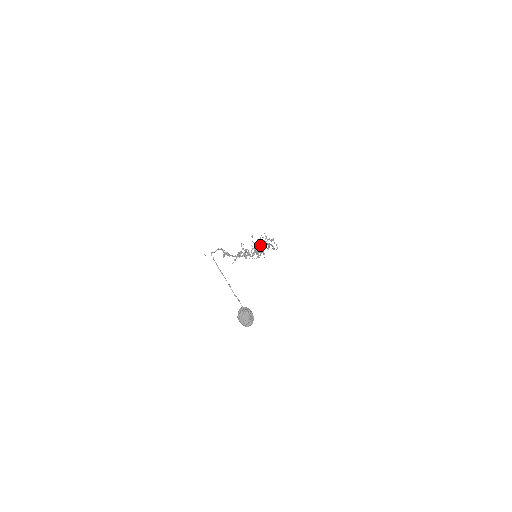
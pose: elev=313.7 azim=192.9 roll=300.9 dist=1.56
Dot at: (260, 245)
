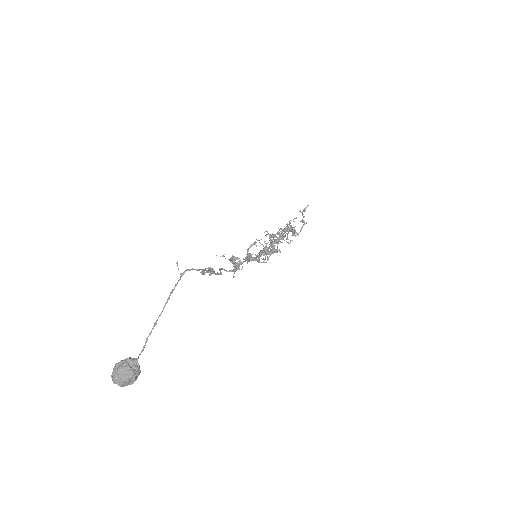
Dot at: occluded
